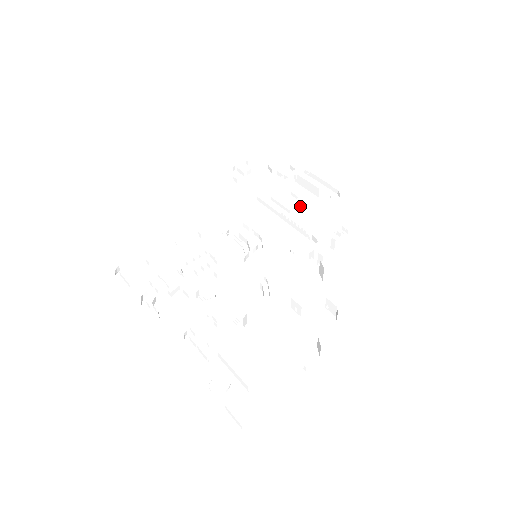
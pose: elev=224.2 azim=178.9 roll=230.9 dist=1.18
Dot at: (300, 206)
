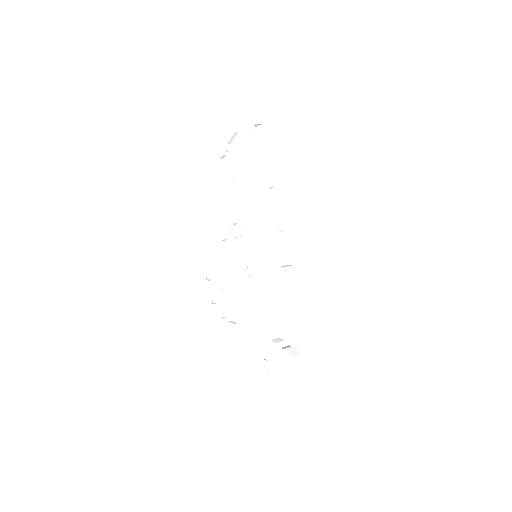
Dot at: (271, 175)
